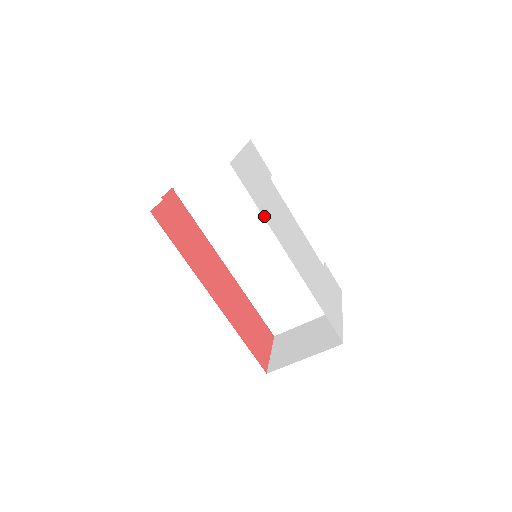
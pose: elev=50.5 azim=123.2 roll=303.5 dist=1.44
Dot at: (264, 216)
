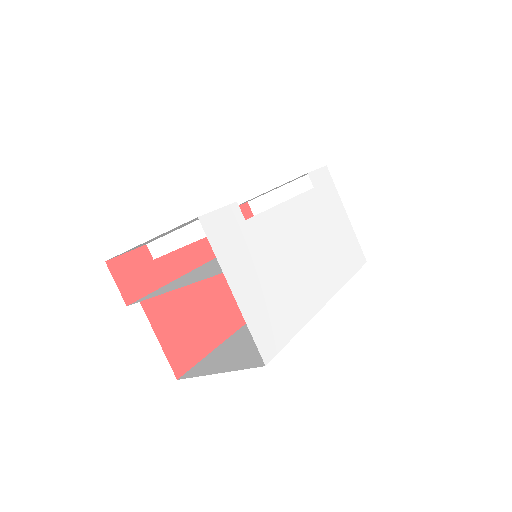
Dot at: (301, 324)
